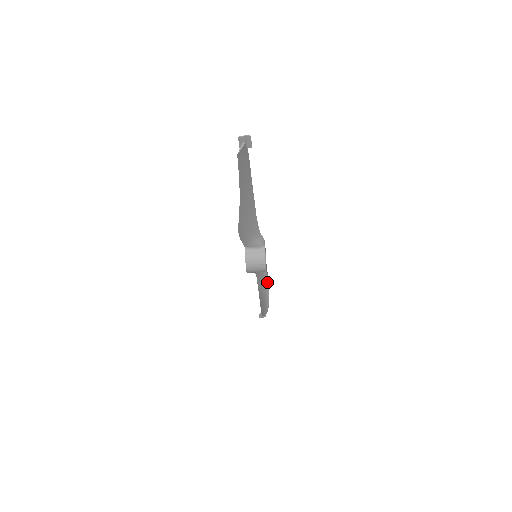
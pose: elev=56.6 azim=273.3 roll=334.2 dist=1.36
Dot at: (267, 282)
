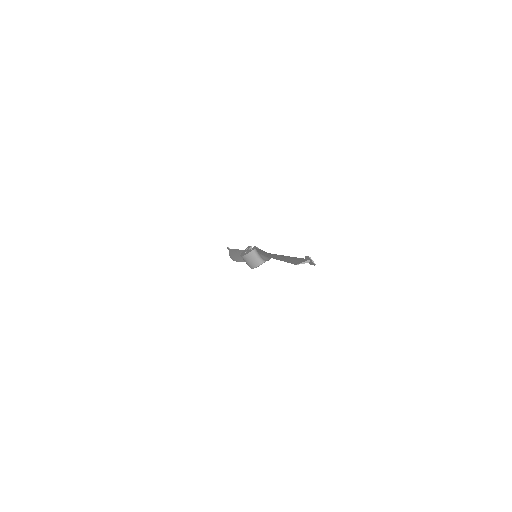
Dot at: occluded
